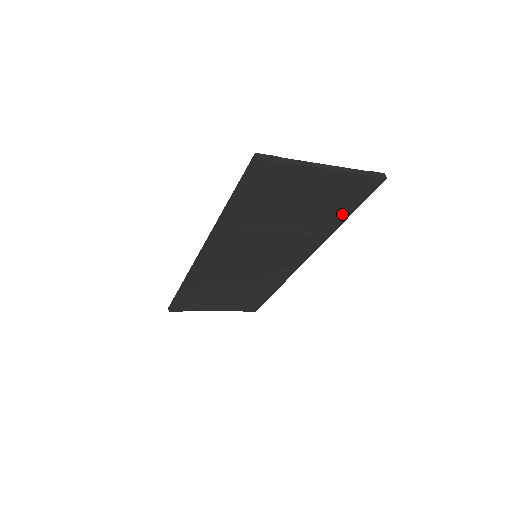
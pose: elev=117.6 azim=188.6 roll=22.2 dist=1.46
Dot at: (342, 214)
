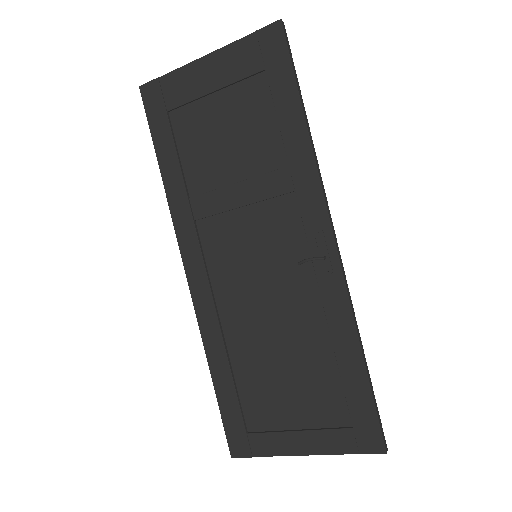
Dot at: (288, 108)
